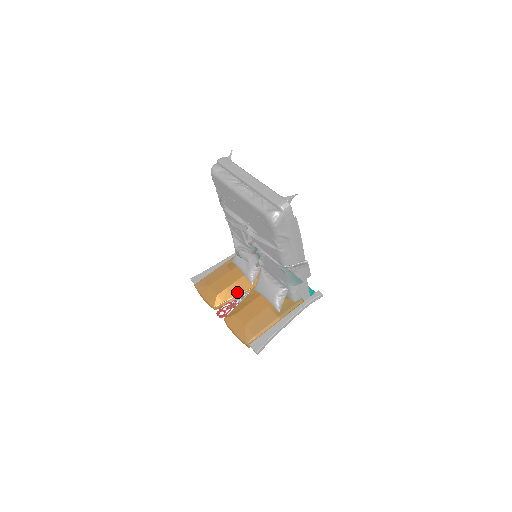
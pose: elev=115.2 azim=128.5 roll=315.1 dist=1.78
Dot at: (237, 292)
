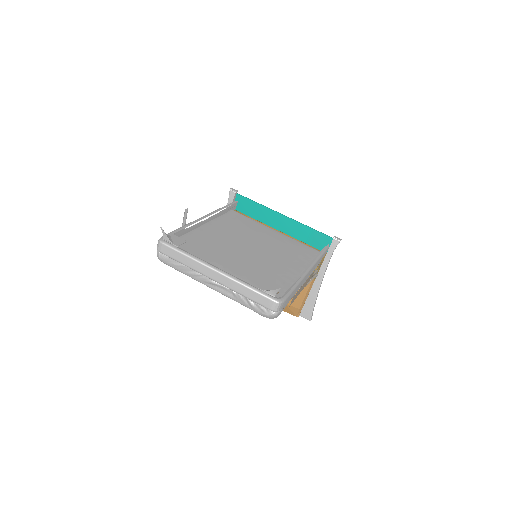
Dot at: occluded
